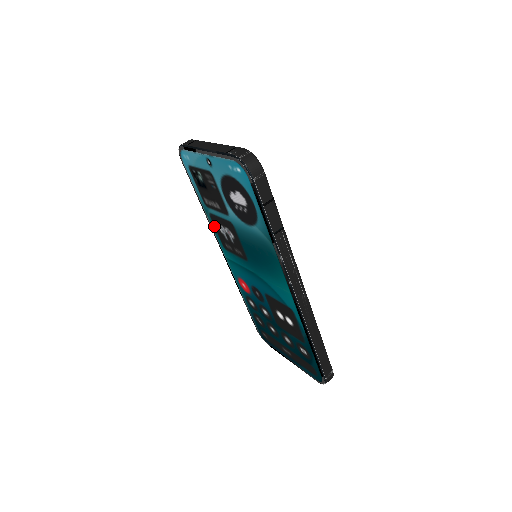
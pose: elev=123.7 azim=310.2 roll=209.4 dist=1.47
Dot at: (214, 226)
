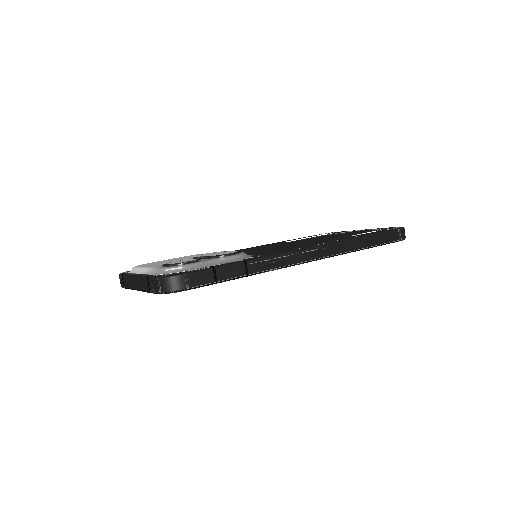
Dot at: occluded
